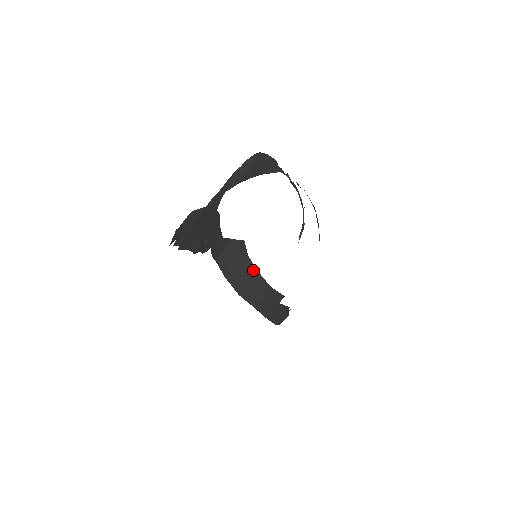
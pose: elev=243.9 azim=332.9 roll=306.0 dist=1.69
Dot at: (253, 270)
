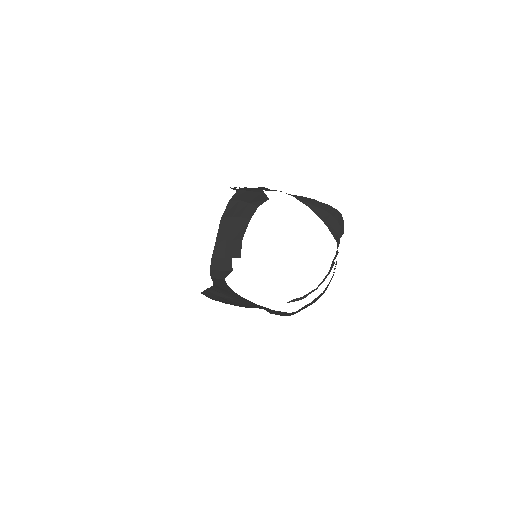
Dot at: (249, 216)
